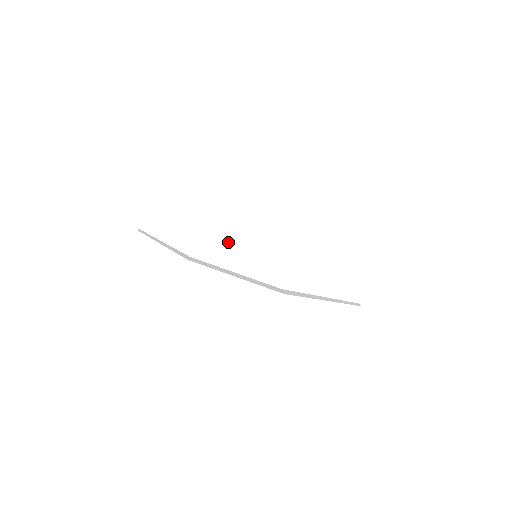
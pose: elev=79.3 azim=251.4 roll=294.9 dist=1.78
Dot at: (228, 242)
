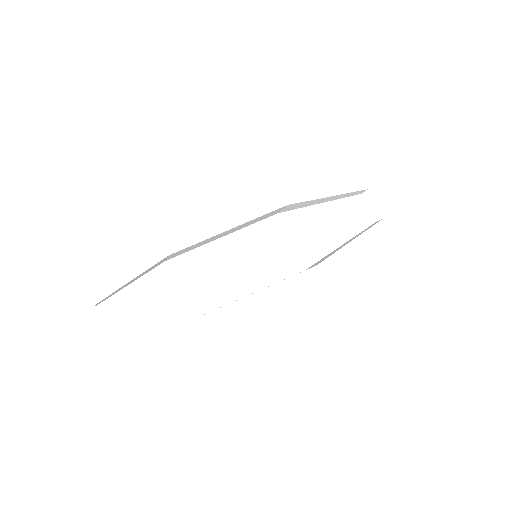
Dot at: (211, 276)
